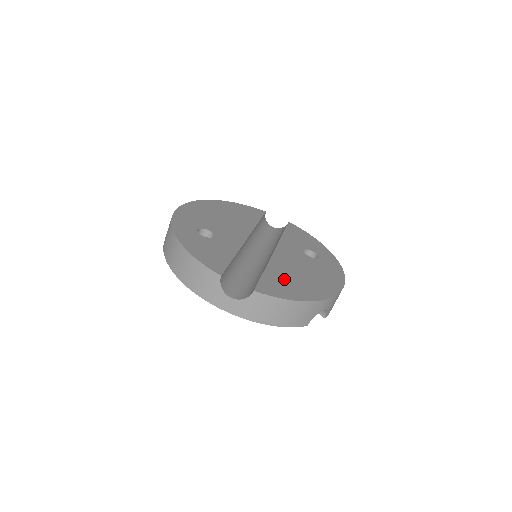
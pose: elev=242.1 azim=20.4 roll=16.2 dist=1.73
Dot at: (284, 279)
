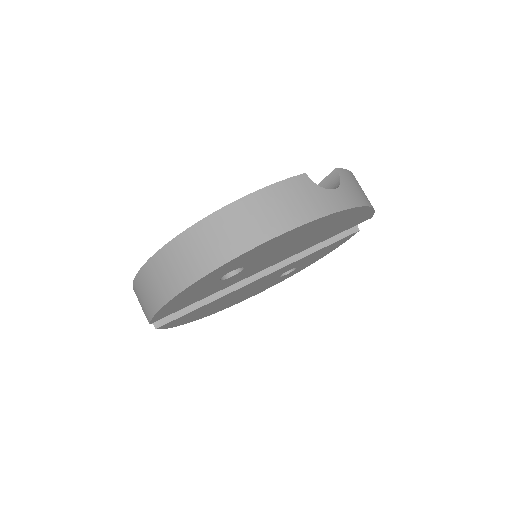
Dot at: occluded
